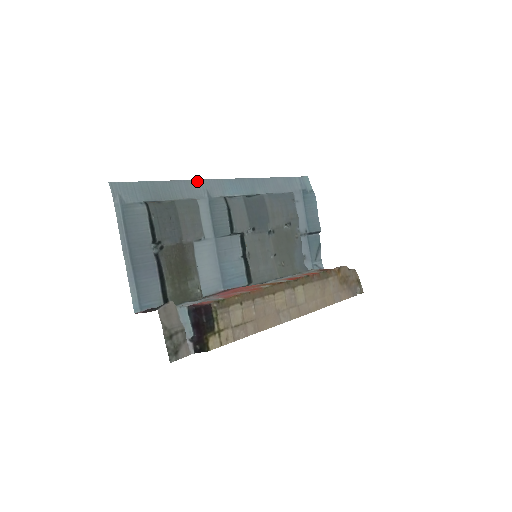
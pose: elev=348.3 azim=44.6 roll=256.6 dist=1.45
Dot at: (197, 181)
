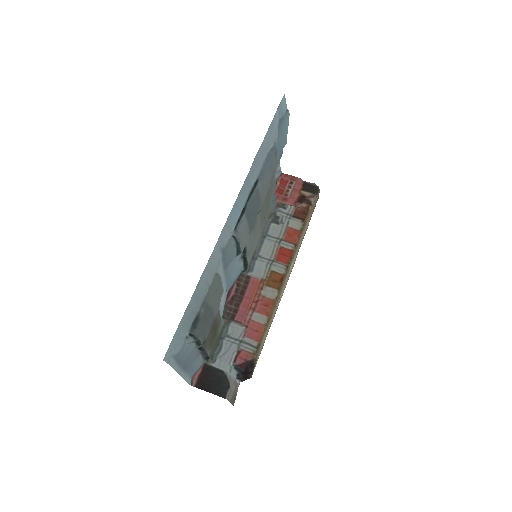
Dot at: (213, 251)
